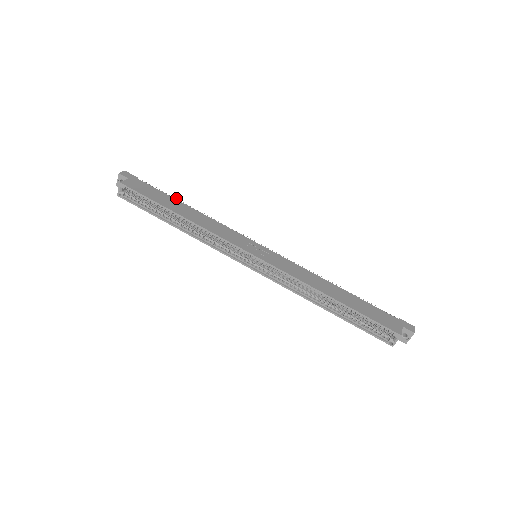
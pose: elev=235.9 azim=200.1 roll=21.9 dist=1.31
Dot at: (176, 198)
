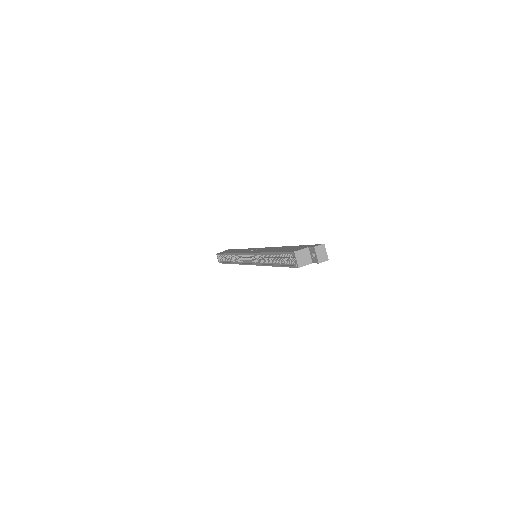
Dot at: occluded
